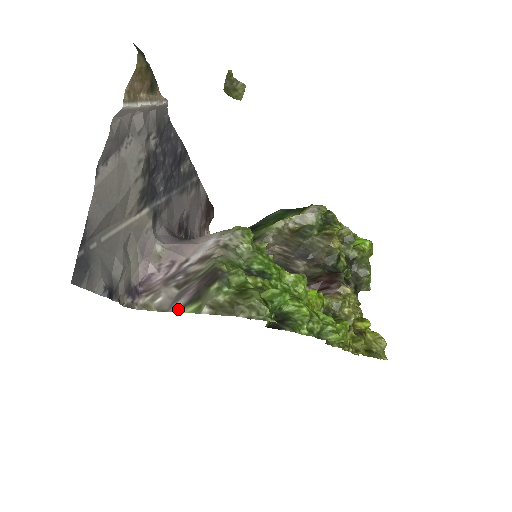
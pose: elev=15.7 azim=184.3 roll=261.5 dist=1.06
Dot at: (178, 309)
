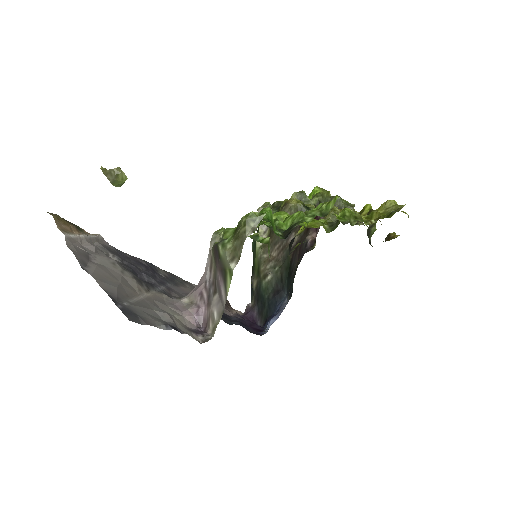
Dot at: (225, 295)
